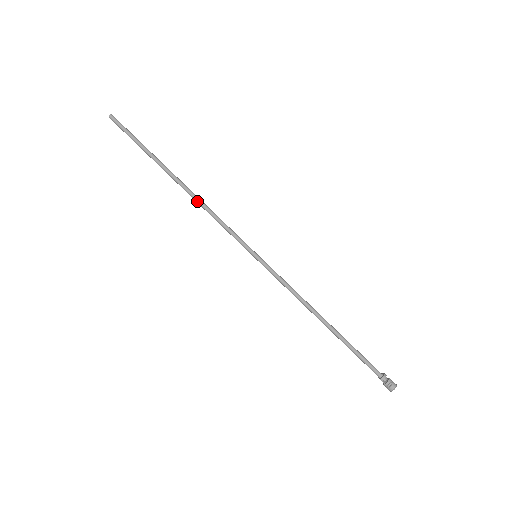
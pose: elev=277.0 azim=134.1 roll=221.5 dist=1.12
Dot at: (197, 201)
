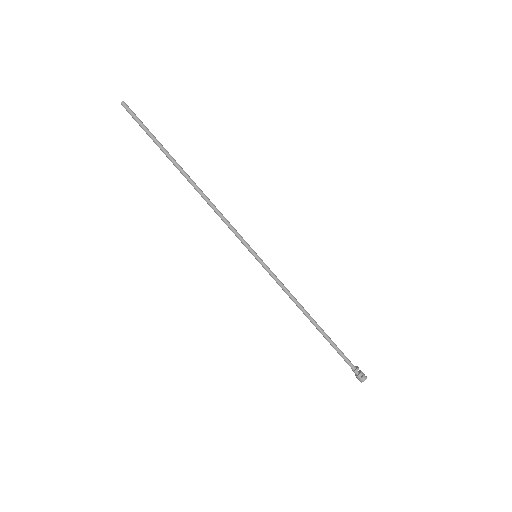
Dot at: (205, 198)
